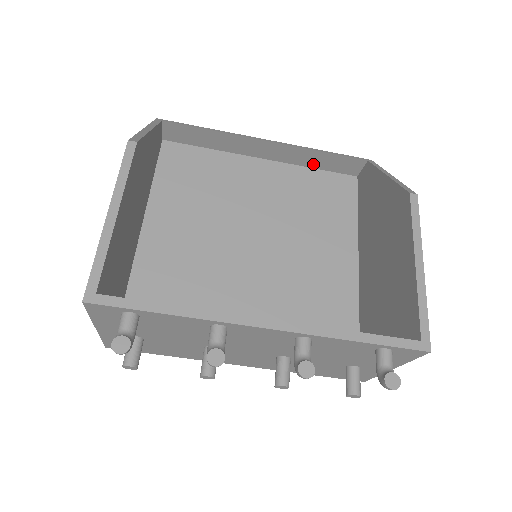
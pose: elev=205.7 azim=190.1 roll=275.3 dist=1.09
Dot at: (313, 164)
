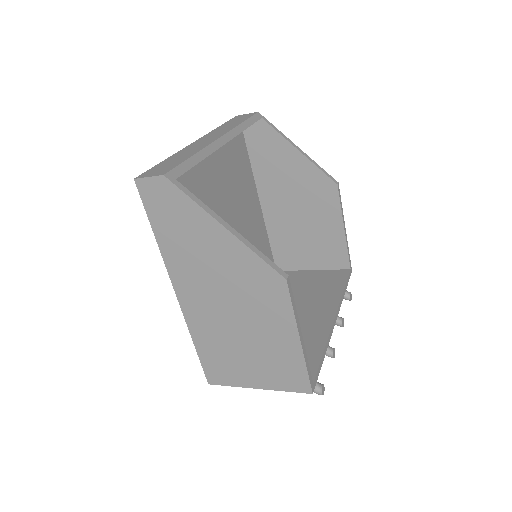
Dot at: occluded
